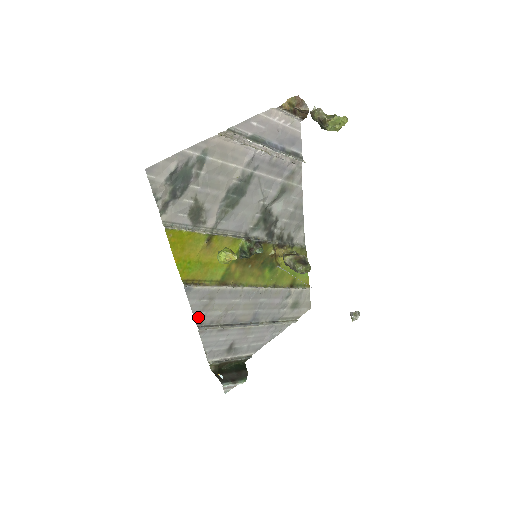
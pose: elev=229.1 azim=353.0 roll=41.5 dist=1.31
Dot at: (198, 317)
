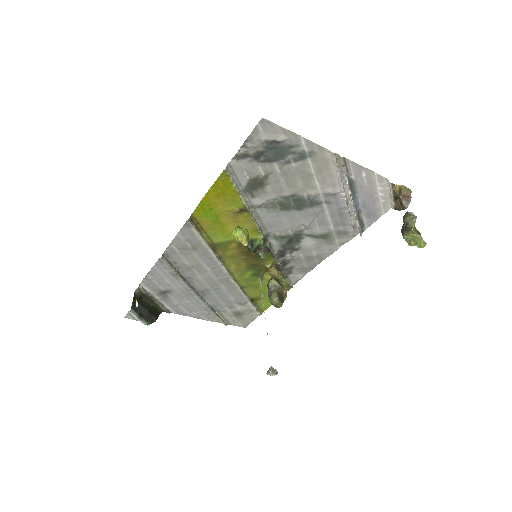
Dot at: (171, 249)
